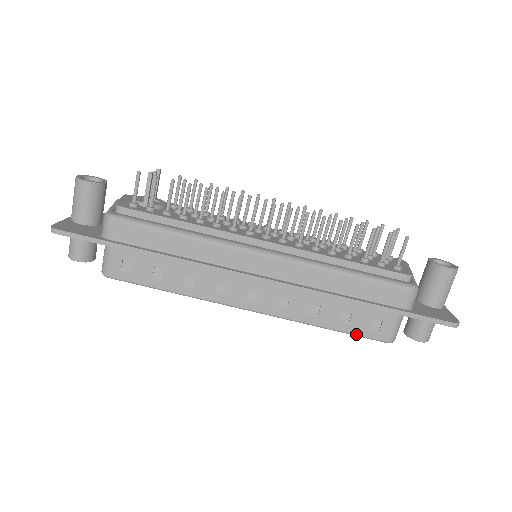
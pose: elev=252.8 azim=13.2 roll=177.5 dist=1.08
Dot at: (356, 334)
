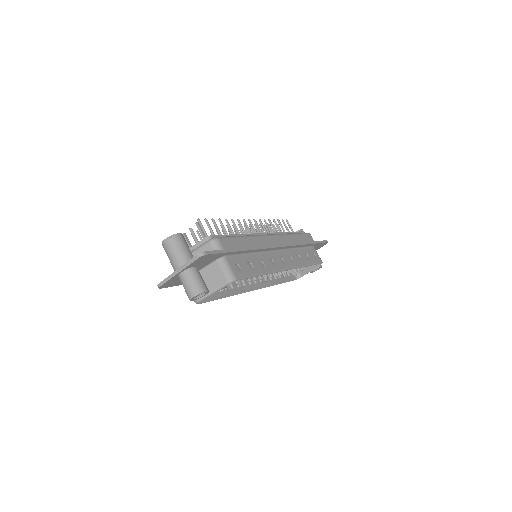
Dot at: (315, 263)
